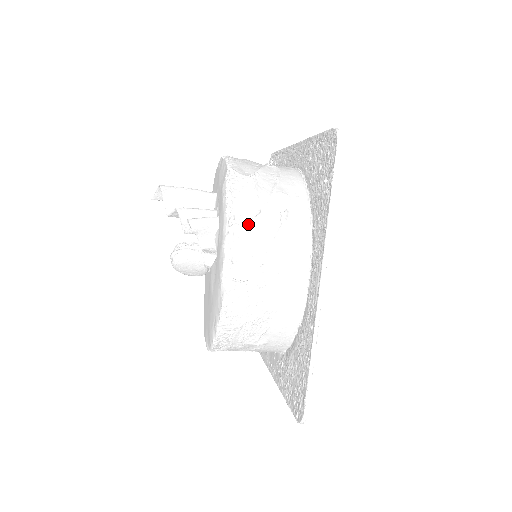
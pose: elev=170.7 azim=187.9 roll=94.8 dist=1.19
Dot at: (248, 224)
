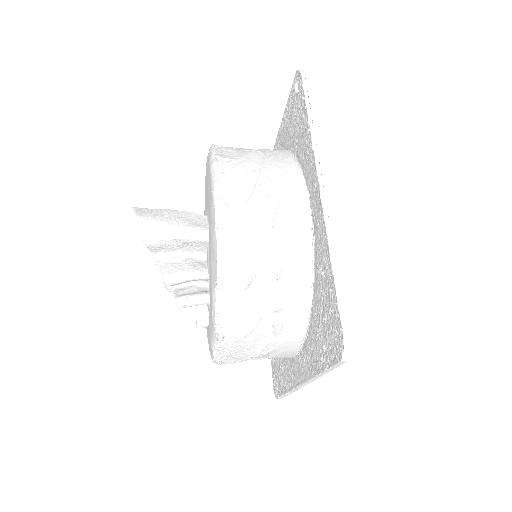
Dot at: (238, 341)
